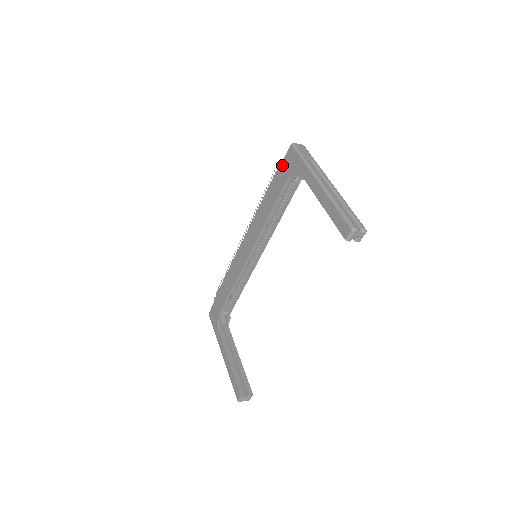
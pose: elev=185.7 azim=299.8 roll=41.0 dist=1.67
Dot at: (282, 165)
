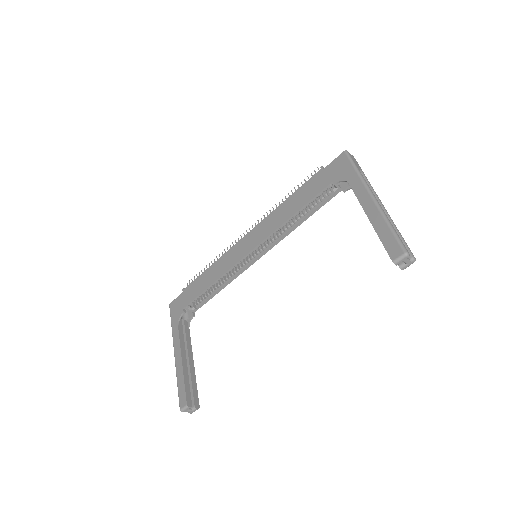
Dot at: (326, 169)
